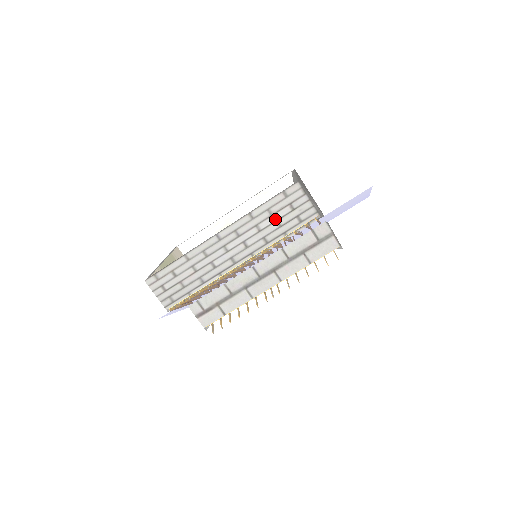
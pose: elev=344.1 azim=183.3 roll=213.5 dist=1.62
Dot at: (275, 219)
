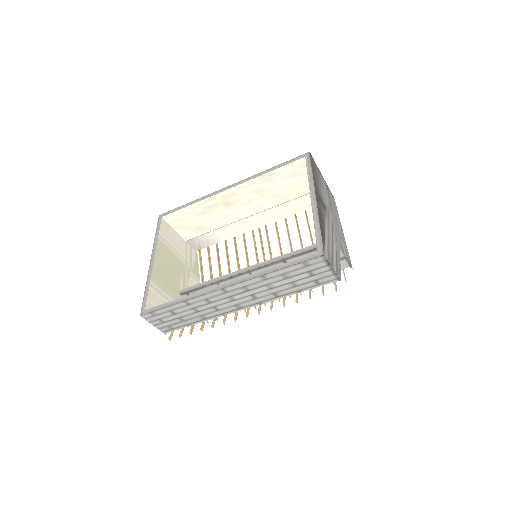
Dot at: (290, 281)
